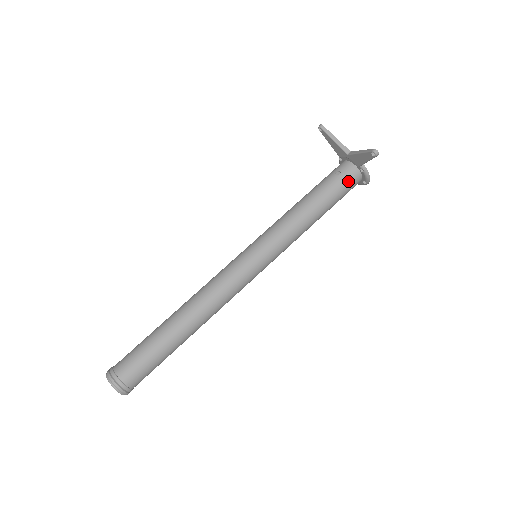
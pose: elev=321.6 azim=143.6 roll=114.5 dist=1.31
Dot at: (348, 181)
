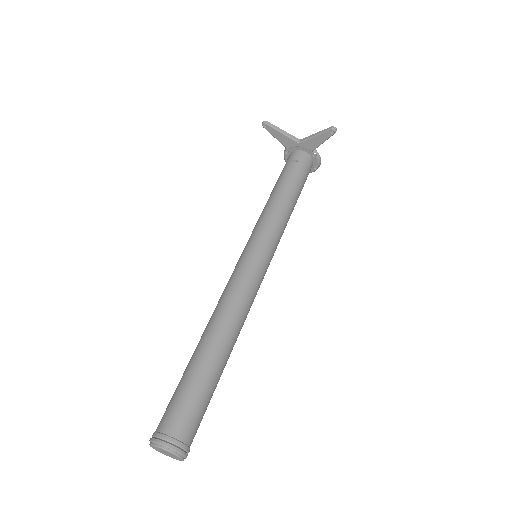
Dot at: (306, 167)
